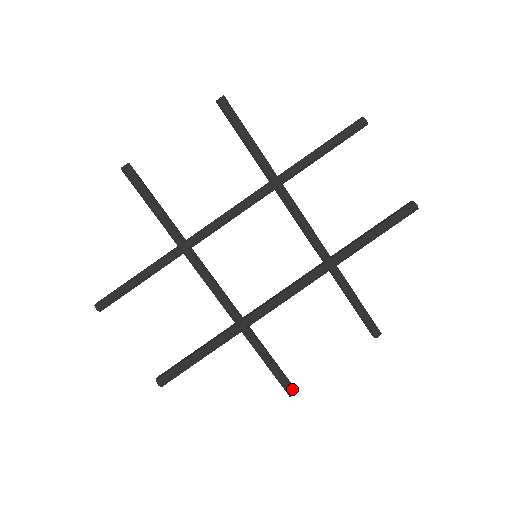
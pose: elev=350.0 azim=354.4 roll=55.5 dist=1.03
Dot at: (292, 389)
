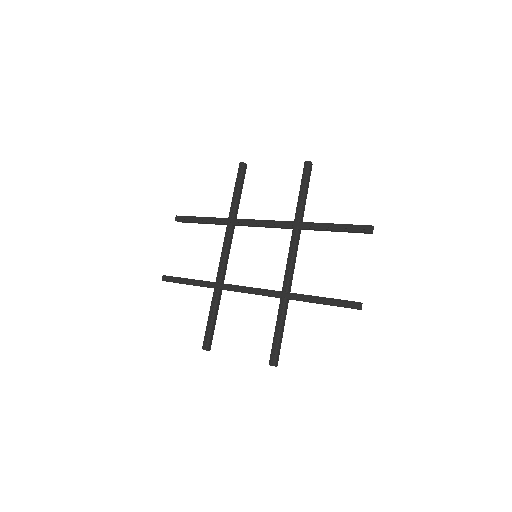
Dot at: (207, 346)
